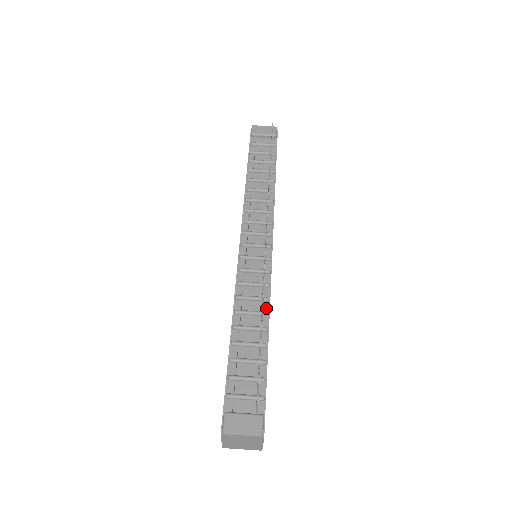
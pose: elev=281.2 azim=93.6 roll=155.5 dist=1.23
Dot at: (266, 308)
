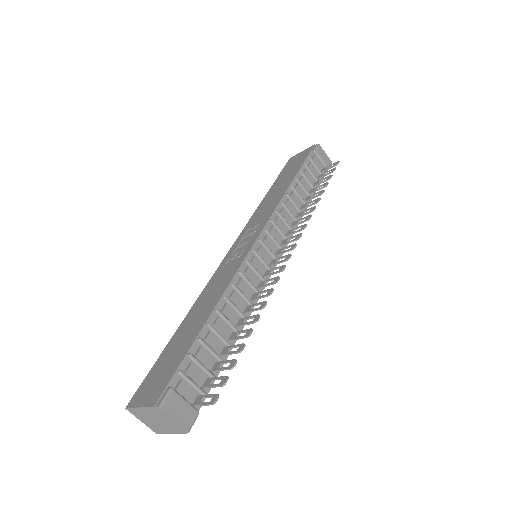
Dot at: (247, 313)
